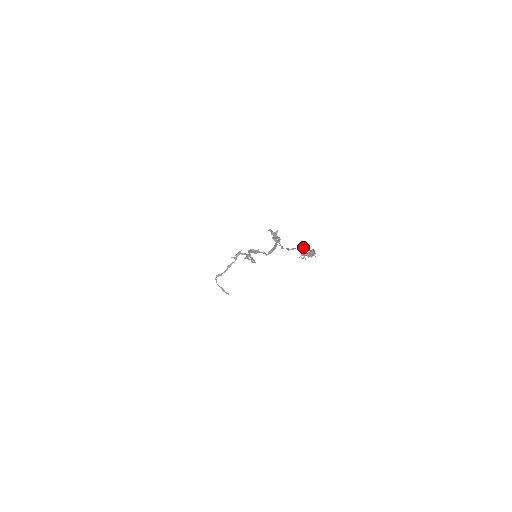
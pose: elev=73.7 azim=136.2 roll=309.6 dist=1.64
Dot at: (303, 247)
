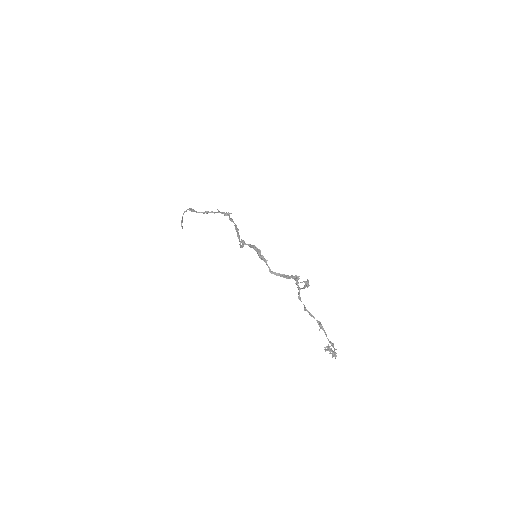
Dot at: occluded
